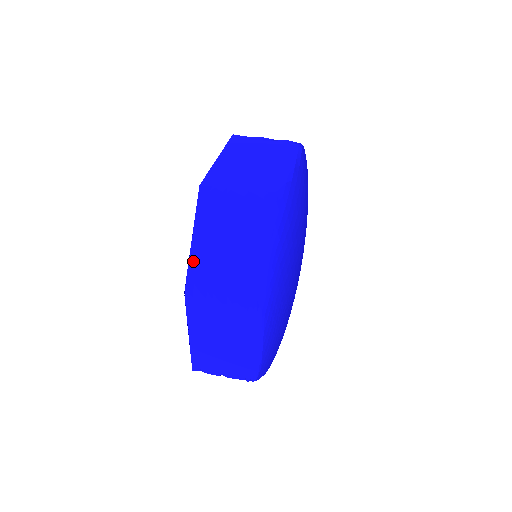
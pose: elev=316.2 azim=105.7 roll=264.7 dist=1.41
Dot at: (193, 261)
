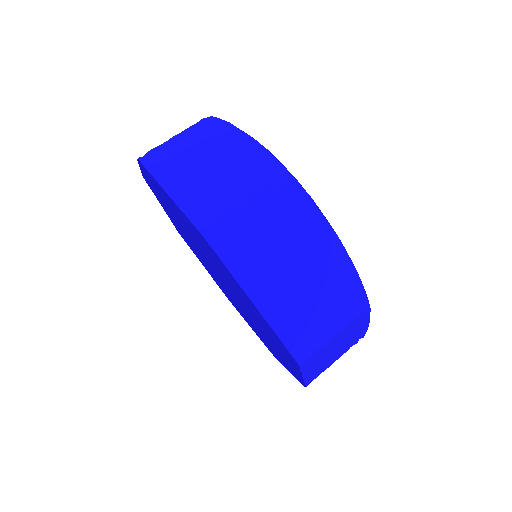
Dot at: (308, 379)
